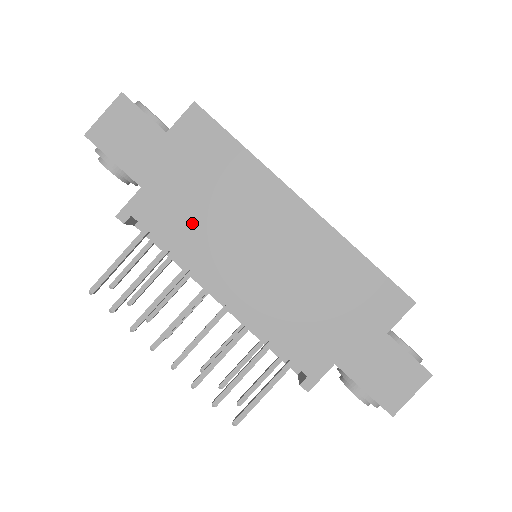
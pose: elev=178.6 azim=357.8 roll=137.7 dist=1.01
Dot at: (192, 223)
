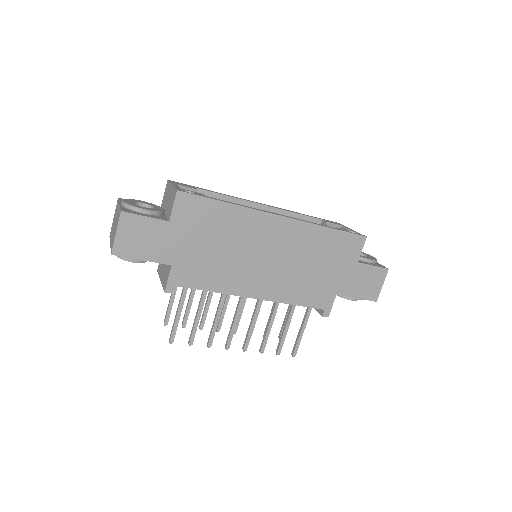
Dot at: (217, 268)
